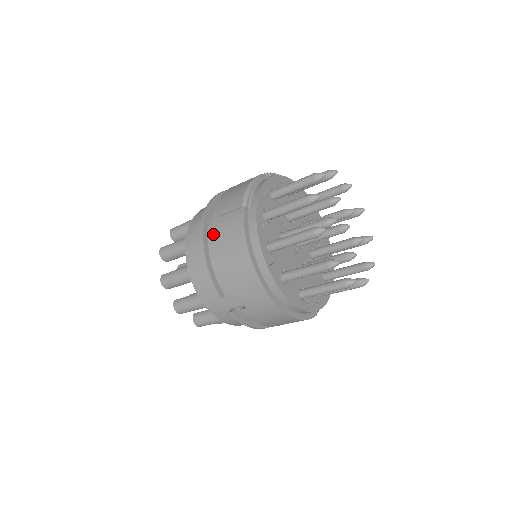
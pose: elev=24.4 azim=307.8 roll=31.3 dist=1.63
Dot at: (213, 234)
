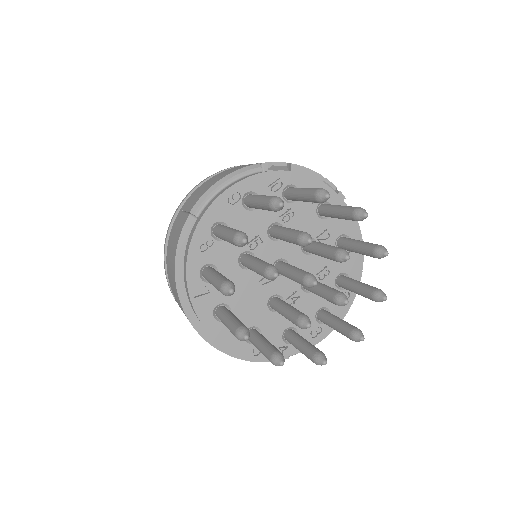
Dot at: (171, 230)
